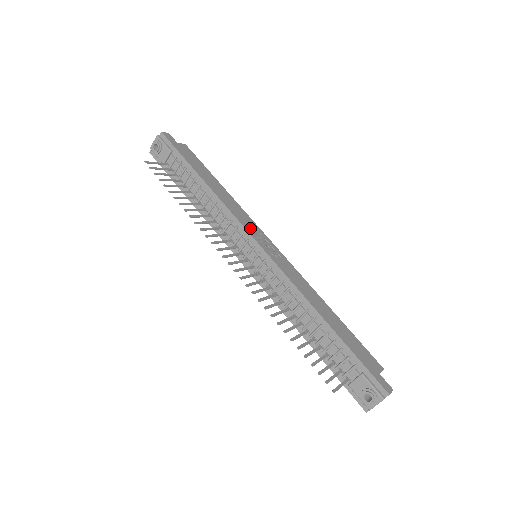
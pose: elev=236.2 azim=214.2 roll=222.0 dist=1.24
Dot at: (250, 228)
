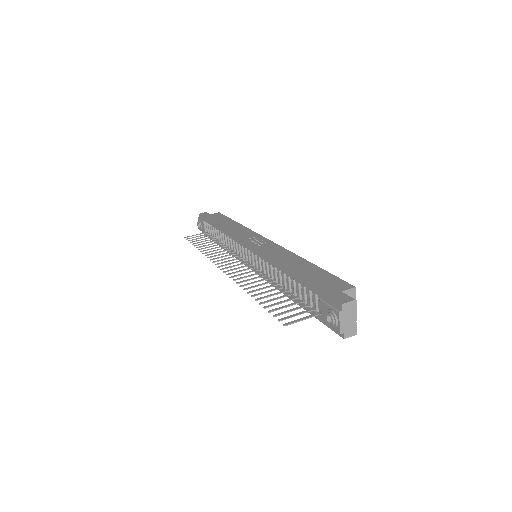
Dot at: (245, 237)
